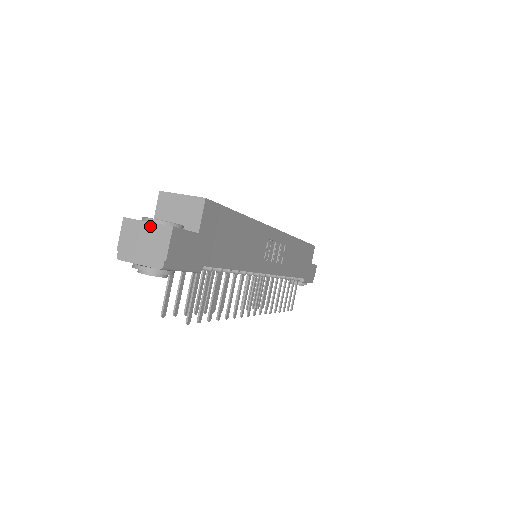
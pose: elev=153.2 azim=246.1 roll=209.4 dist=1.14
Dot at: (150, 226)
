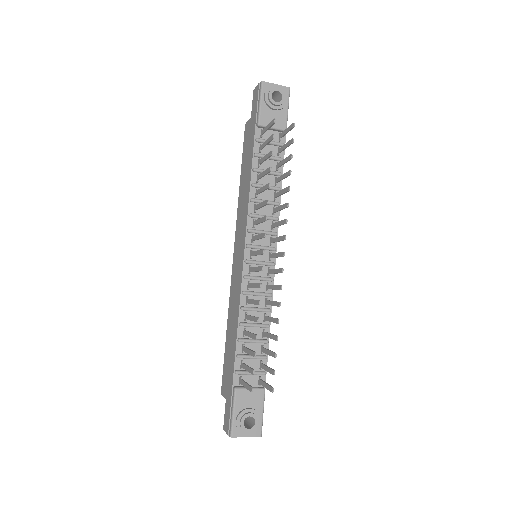
Dot at: occluded
